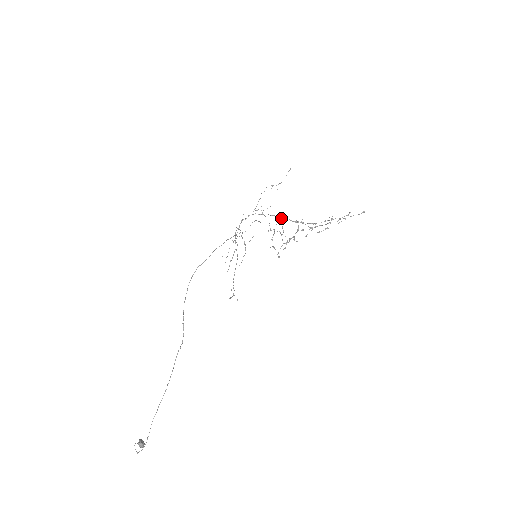
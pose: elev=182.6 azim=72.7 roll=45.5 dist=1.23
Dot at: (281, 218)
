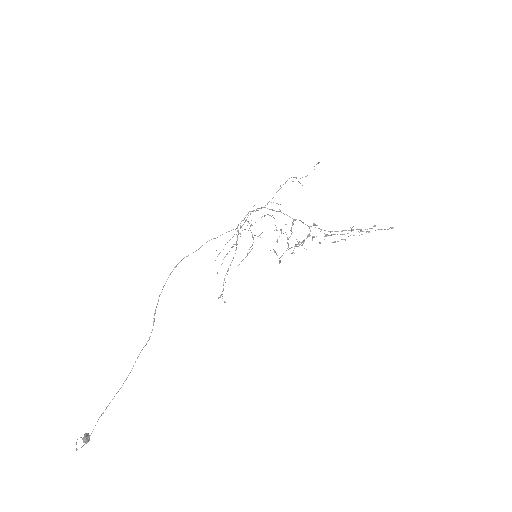
Dot at: (292, 218)
